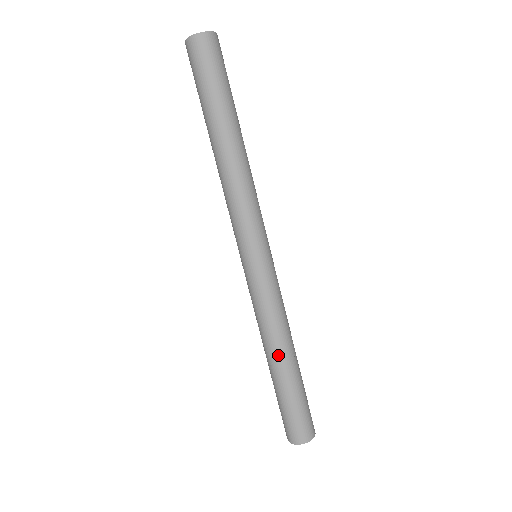
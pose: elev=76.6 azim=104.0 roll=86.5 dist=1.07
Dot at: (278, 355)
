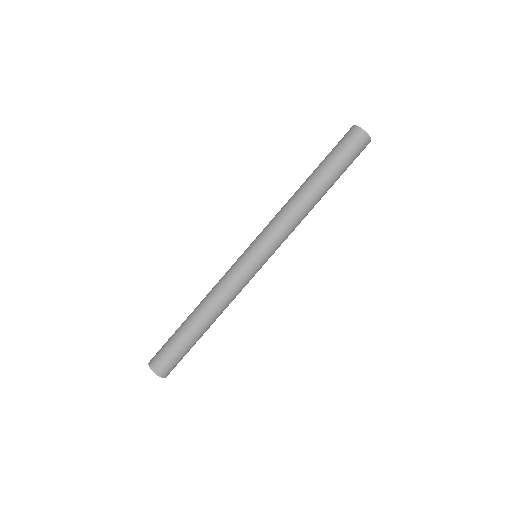
Dot at: (204, 315)
